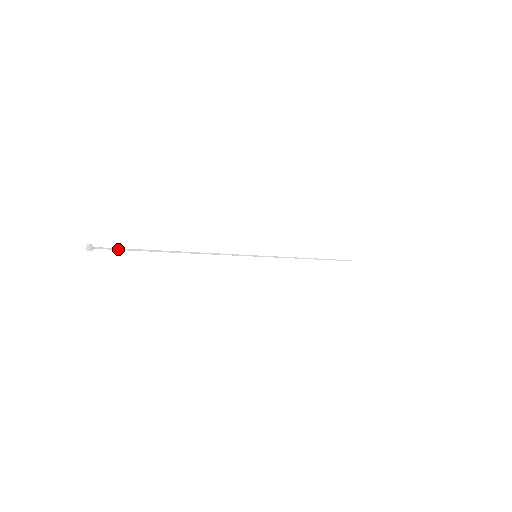
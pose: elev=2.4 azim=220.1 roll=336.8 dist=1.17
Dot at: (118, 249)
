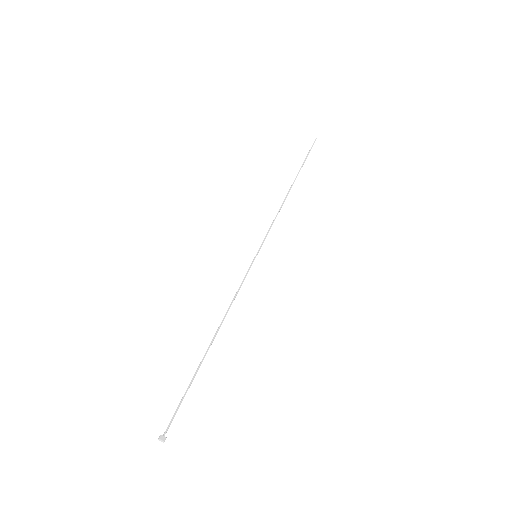
Dot at: occluded
